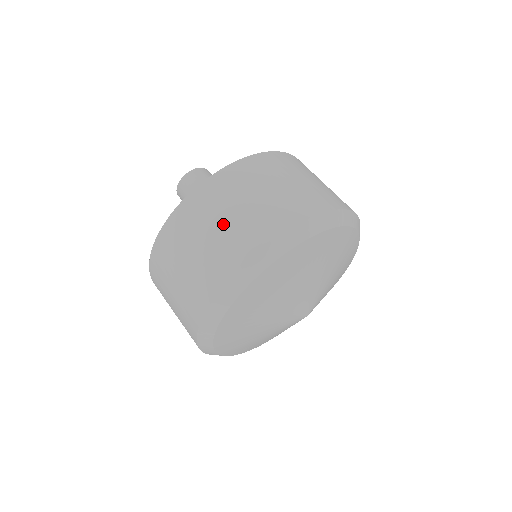
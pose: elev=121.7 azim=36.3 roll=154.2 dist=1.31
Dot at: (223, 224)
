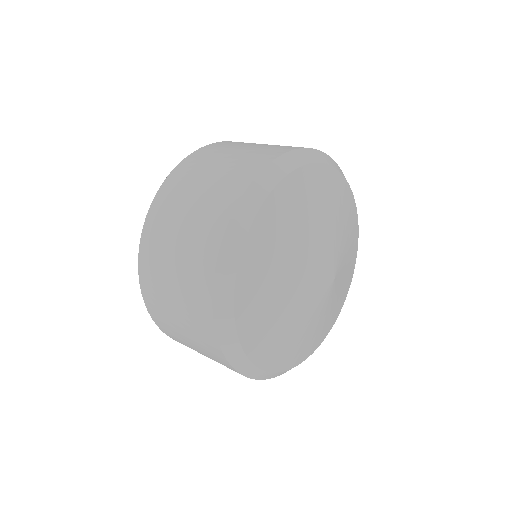
Dot at: (229, 159)
